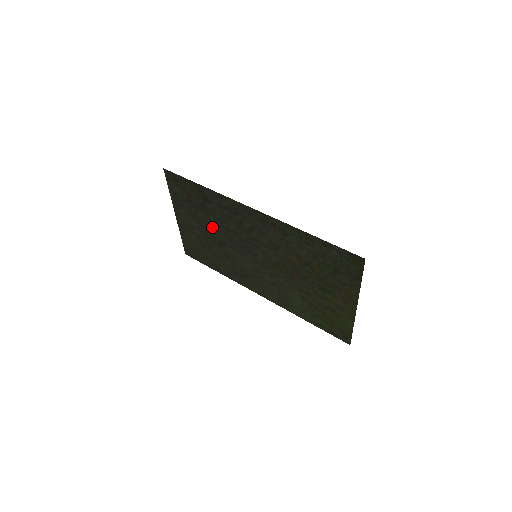
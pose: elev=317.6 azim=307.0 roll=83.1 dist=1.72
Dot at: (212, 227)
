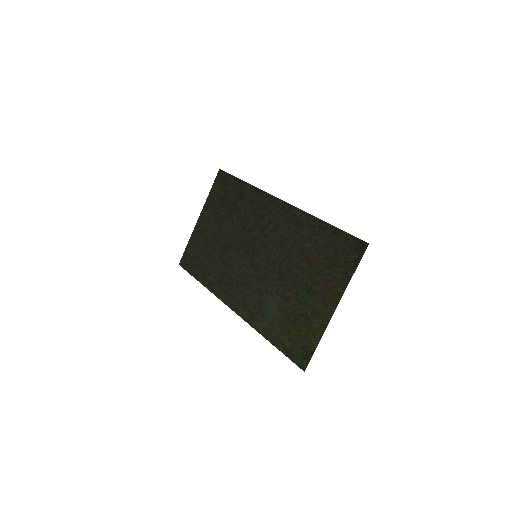
Dot at: (229, 227)
